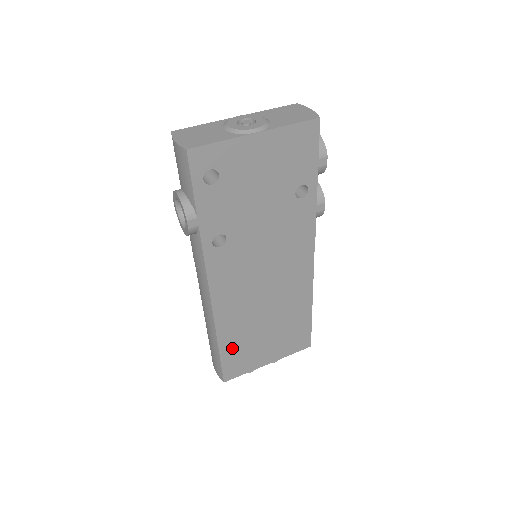
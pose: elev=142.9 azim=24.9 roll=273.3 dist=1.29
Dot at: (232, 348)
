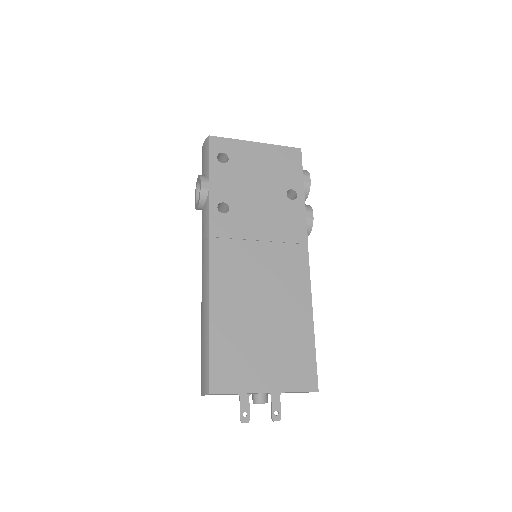
Dot at: (223, 340)
